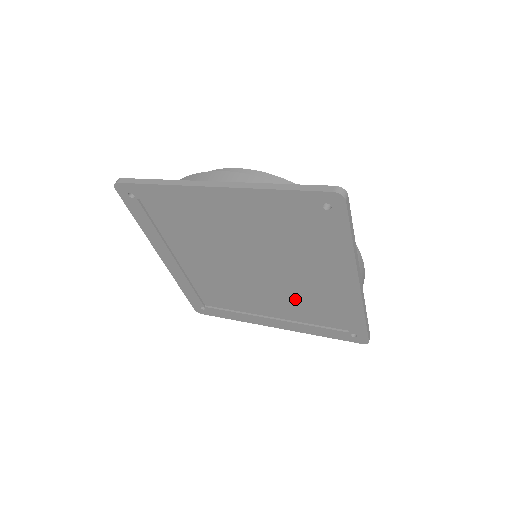
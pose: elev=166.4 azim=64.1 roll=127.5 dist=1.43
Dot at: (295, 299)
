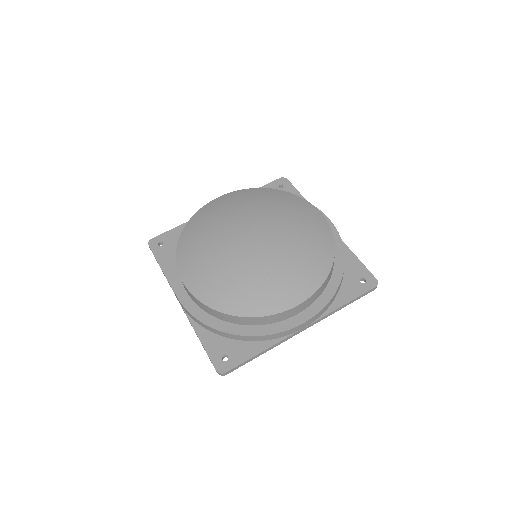
Dot at: occluded
